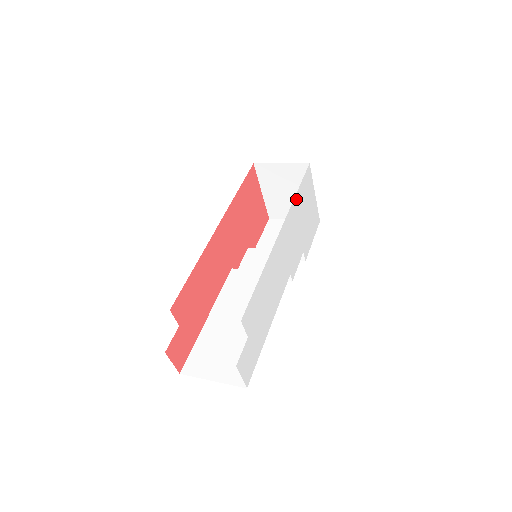
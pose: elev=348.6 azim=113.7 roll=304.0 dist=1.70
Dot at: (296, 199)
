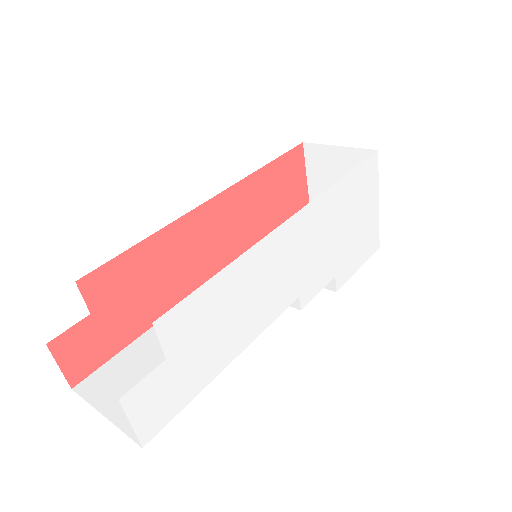
Dot at: (338, 187)
